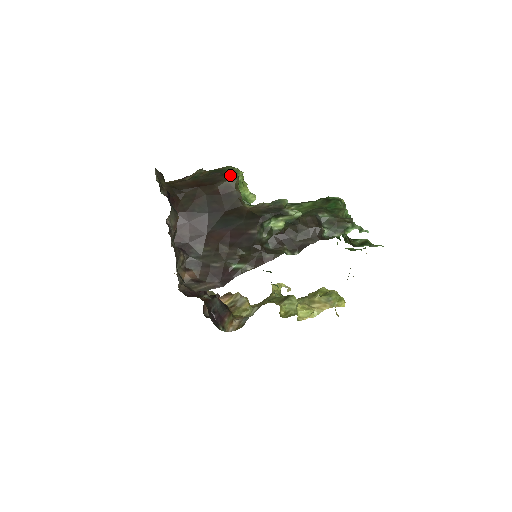
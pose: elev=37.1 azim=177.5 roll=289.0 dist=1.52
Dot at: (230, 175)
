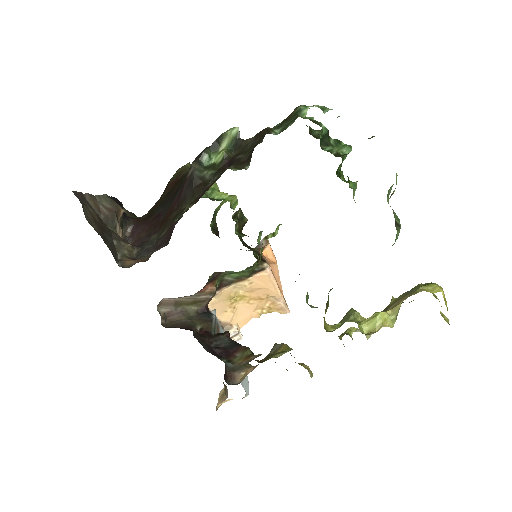
Dot at: occluded
